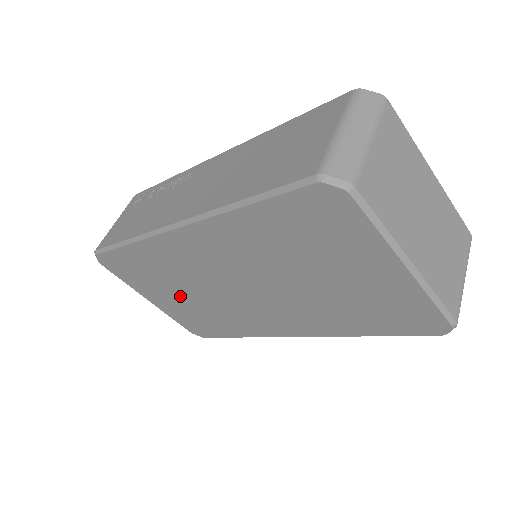
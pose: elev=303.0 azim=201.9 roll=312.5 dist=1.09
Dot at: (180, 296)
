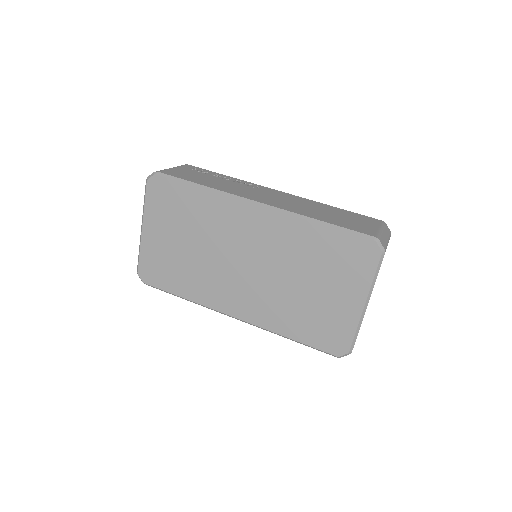
Dot at: (182, 243)
